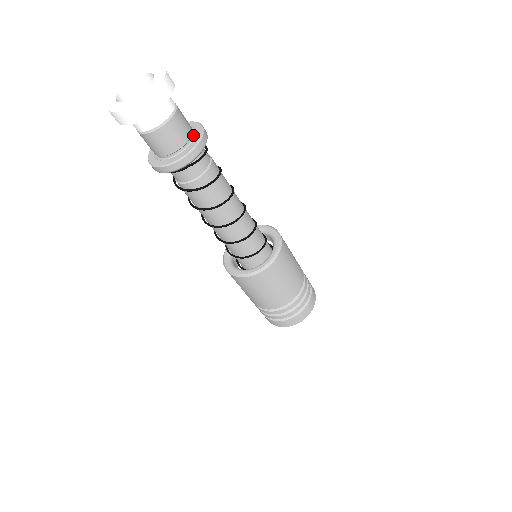
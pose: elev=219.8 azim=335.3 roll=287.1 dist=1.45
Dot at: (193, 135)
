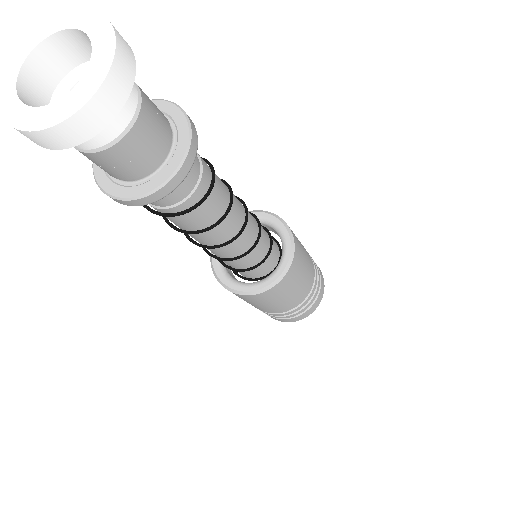
Dot at: occluded
